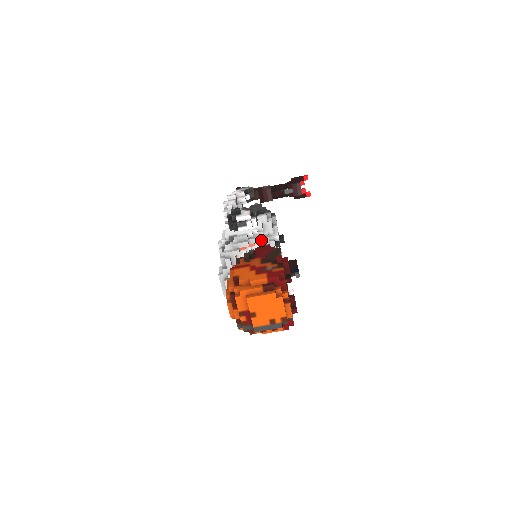
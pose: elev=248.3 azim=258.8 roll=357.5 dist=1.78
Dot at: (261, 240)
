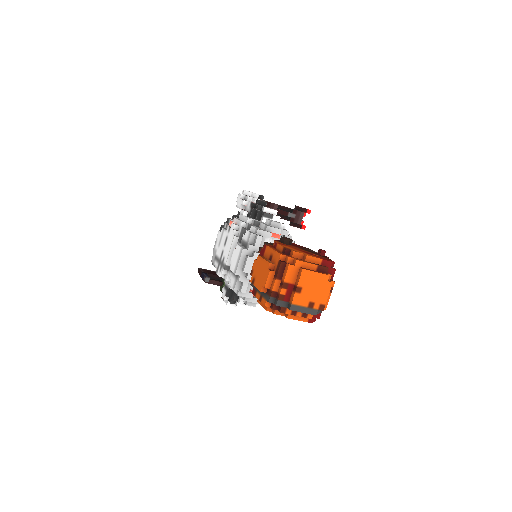
Dot at: (287, 236)
